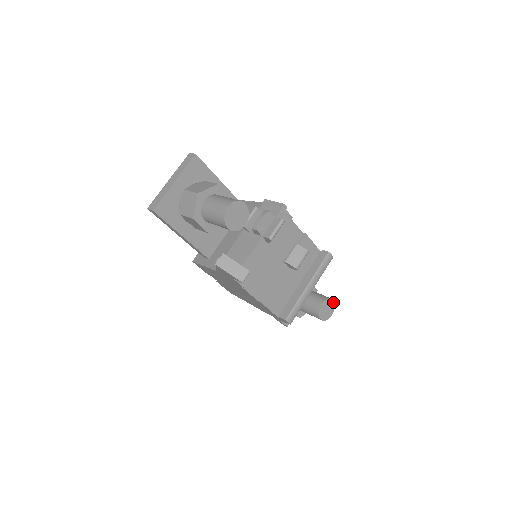
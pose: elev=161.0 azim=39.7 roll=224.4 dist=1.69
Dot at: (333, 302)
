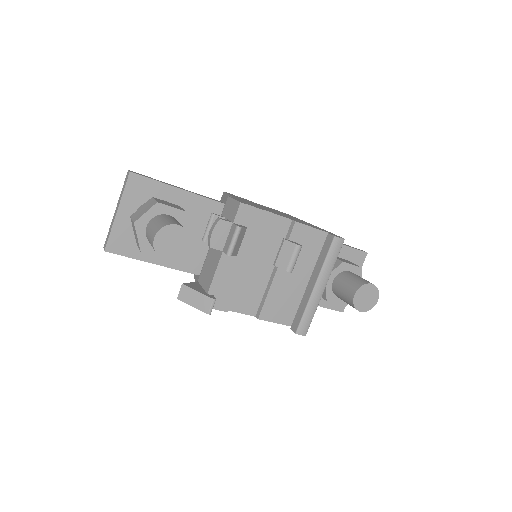
Dot at: (374, 286)
